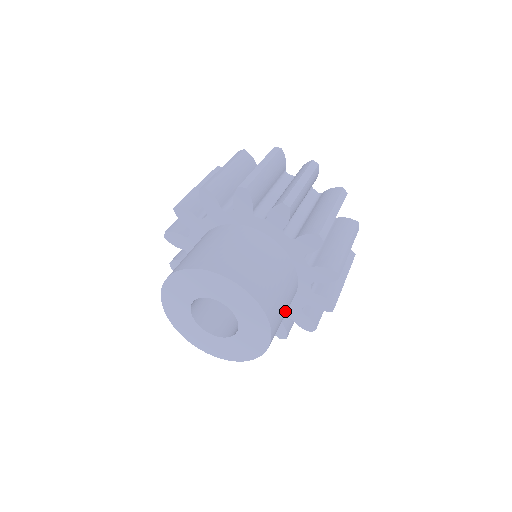
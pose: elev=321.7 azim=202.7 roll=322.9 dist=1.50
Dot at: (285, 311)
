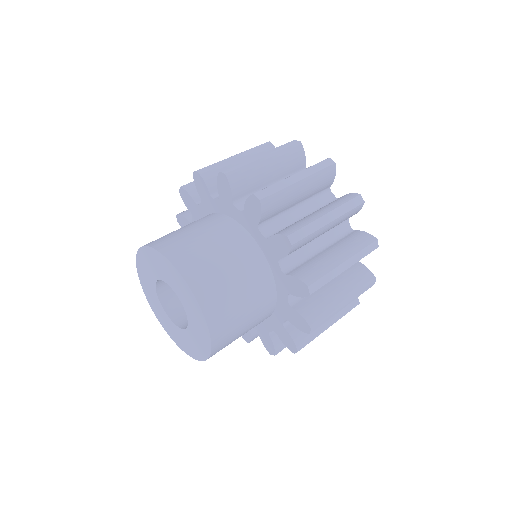
Dot at: occluded
